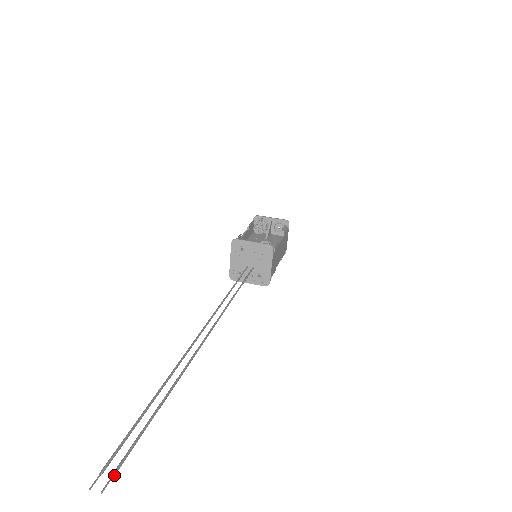
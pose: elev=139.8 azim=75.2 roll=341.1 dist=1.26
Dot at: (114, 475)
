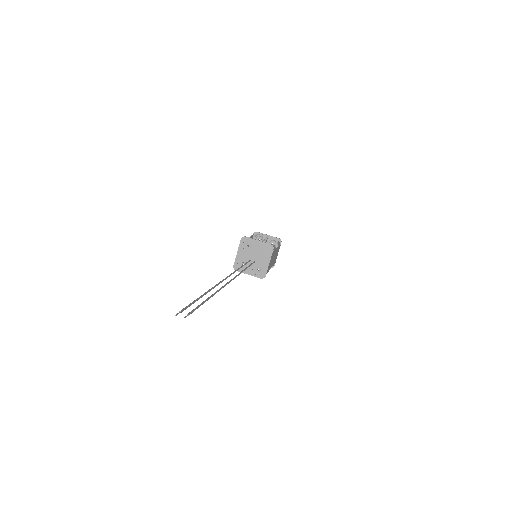
Dot at: occluded
